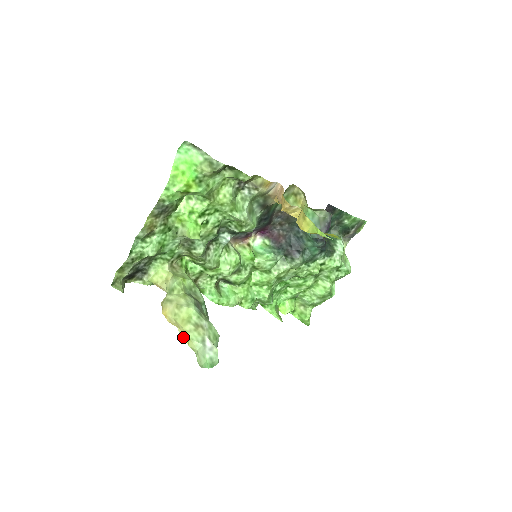
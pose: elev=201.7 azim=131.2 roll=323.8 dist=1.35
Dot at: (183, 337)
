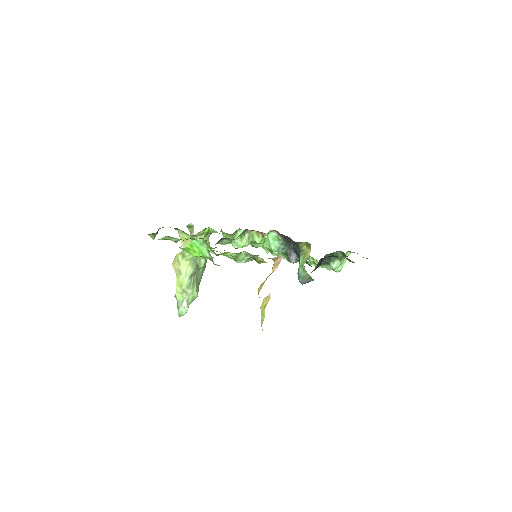
Dot at: occluded
